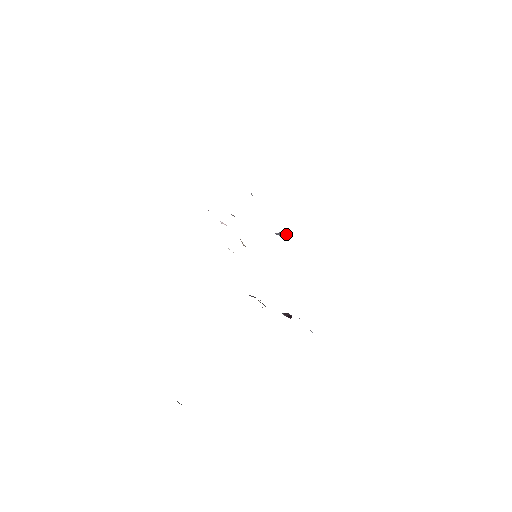
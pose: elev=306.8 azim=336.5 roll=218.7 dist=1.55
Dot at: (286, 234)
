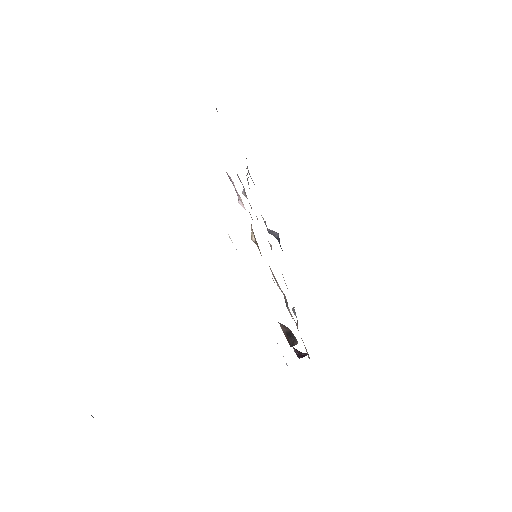
Dot at: (277, 234)
